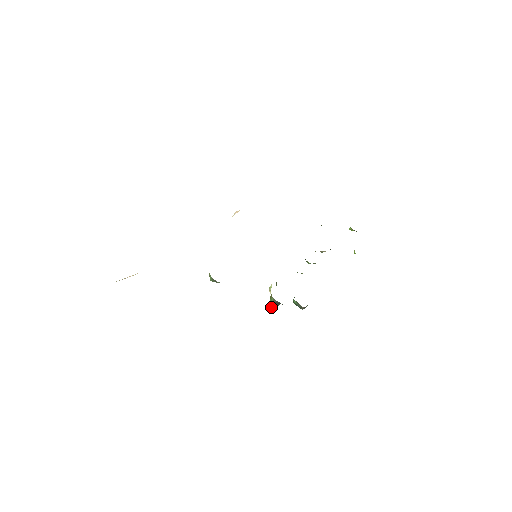
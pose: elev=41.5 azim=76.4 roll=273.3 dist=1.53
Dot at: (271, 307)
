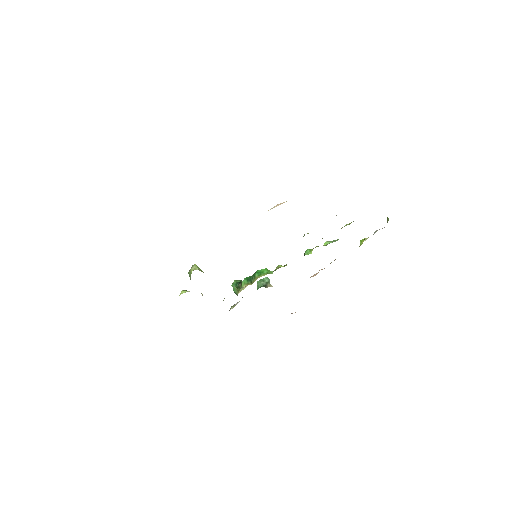
Dot at: (233, 288)
